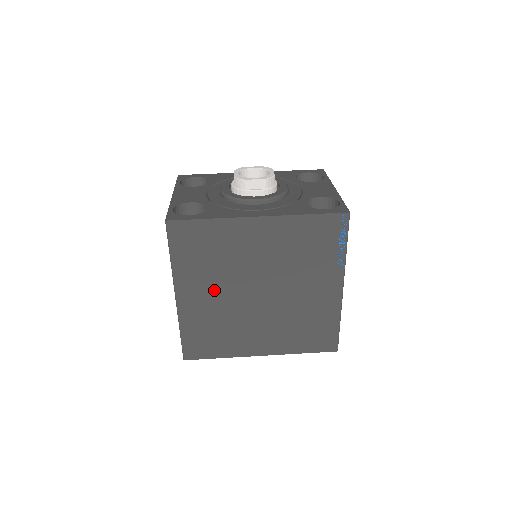
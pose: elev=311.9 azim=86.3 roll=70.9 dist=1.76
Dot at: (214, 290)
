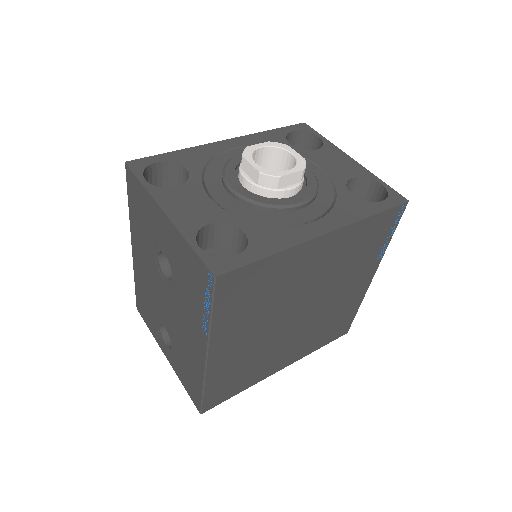
Dot at: (253, 331)
